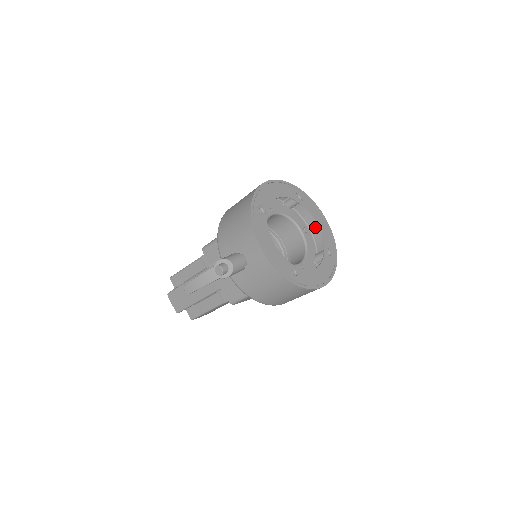
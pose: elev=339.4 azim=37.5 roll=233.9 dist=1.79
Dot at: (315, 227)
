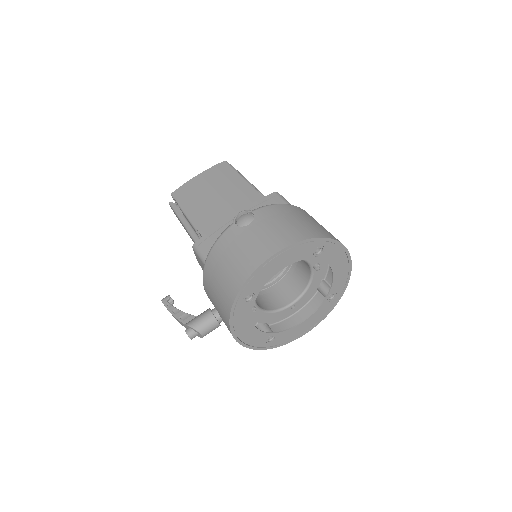
Dot at: occluded
